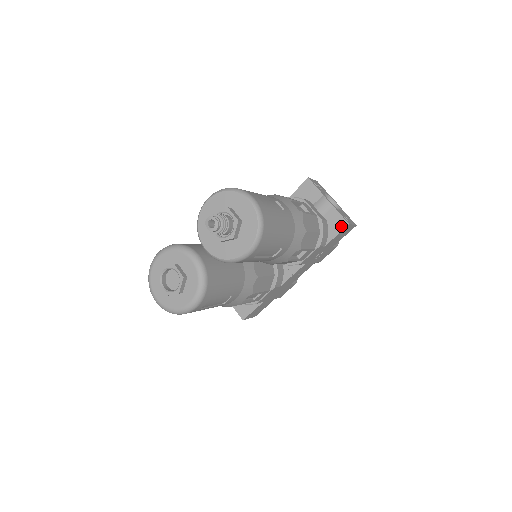
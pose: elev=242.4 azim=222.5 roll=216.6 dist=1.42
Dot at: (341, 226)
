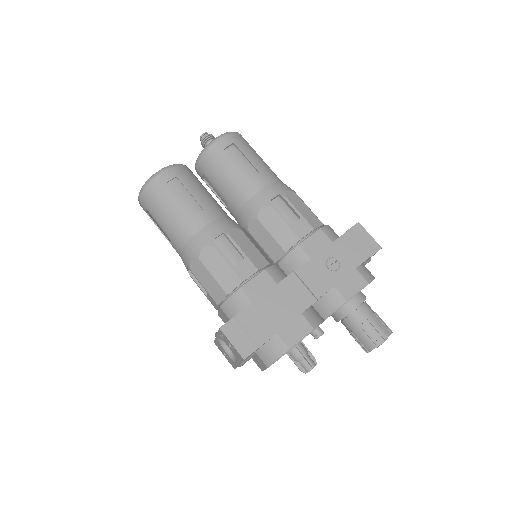
Dot at: (351, 228)
